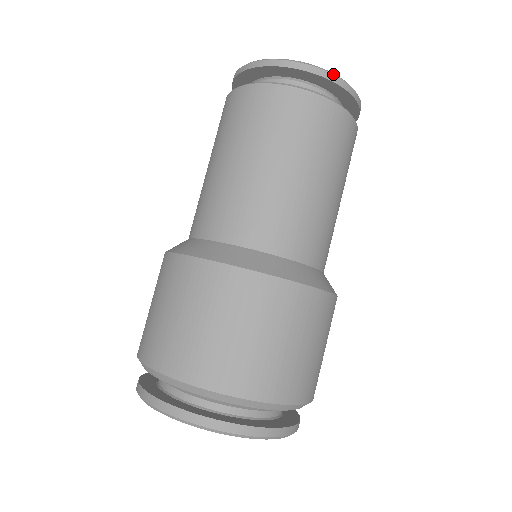
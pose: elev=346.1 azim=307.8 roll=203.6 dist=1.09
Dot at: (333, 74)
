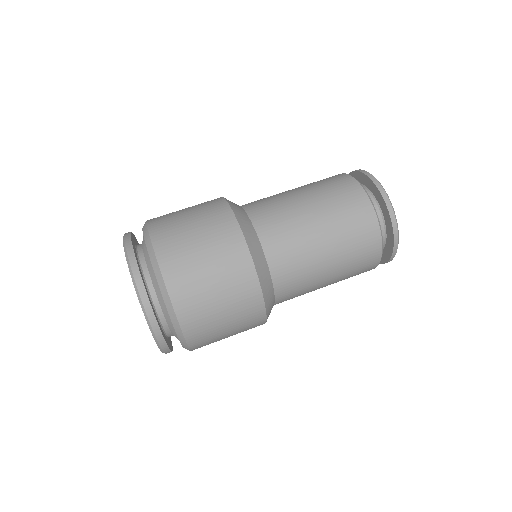
Dot at: (372, 175)
